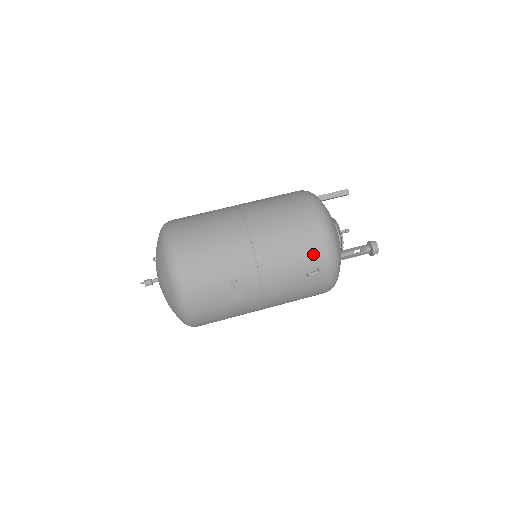
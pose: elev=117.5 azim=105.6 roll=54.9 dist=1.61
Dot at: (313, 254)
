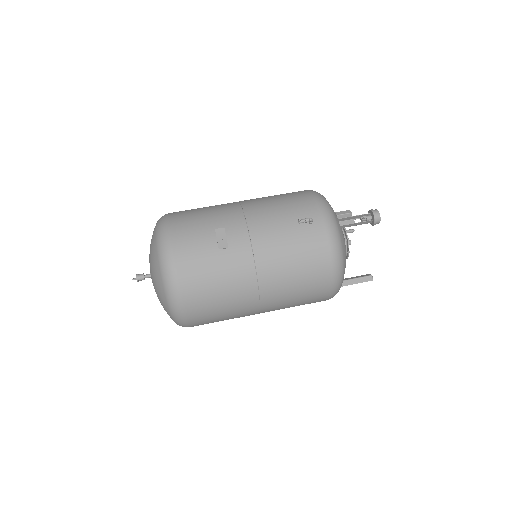
Dot at: (304, 209)
